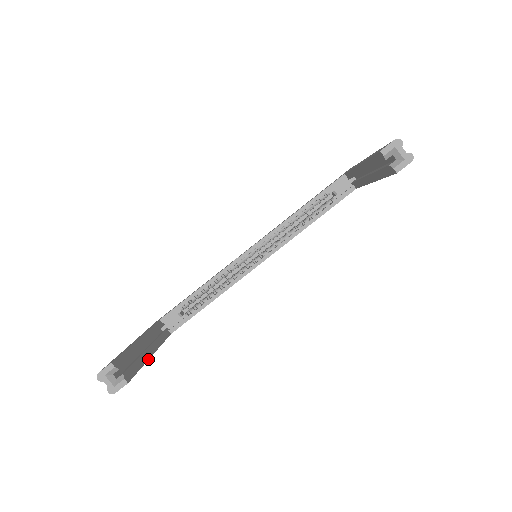
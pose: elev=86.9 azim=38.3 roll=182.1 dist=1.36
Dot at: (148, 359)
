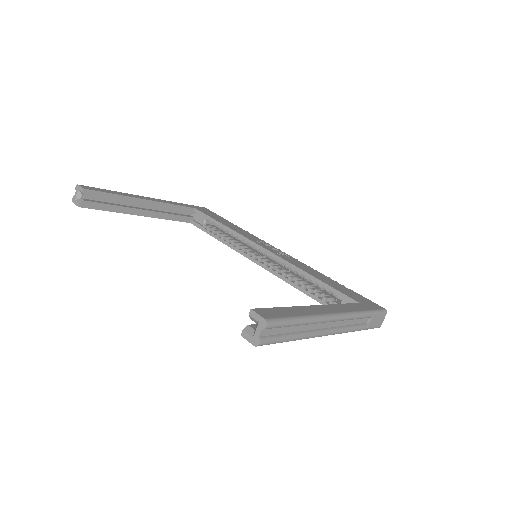
Dot at: (128, 213)
